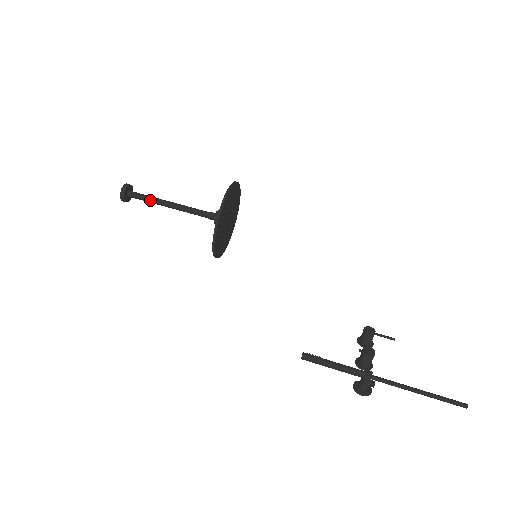
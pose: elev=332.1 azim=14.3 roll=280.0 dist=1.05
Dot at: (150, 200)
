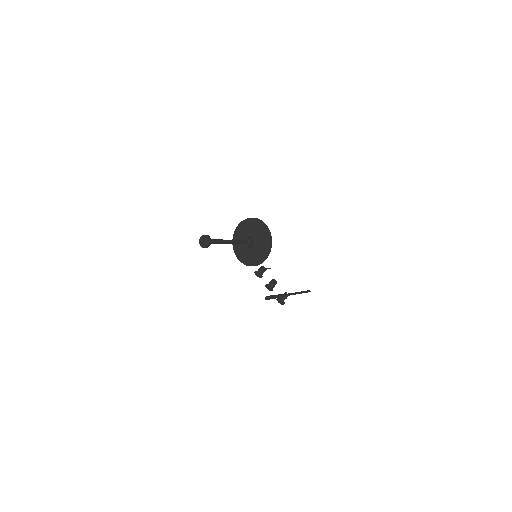
Dot at: (219, 243)
